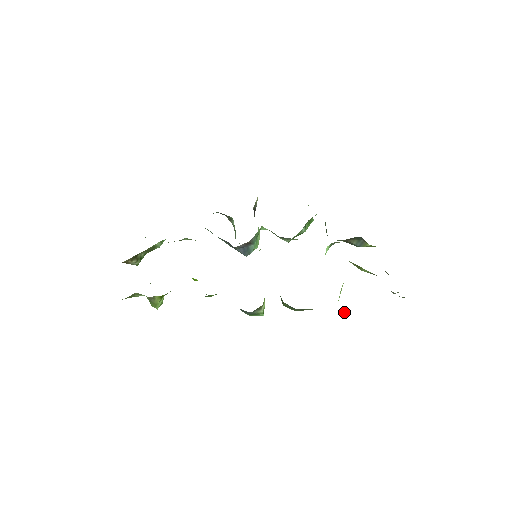
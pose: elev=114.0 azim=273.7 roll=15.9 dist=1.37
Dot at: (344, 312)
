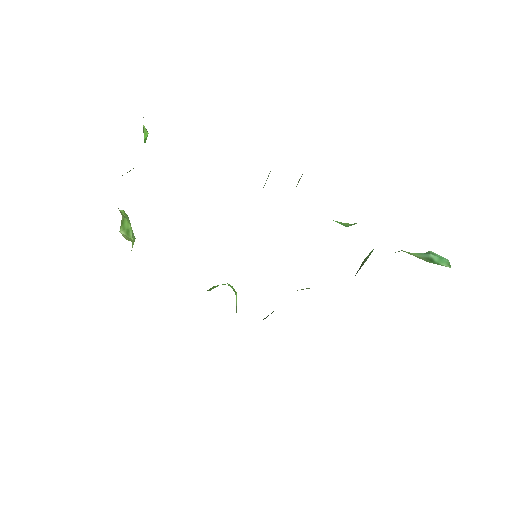
Dot at: occluded
